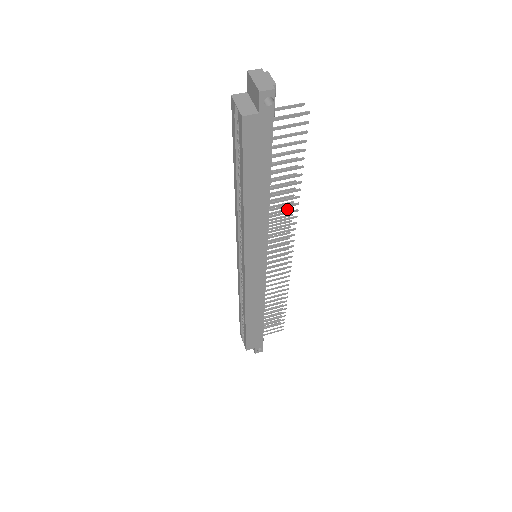
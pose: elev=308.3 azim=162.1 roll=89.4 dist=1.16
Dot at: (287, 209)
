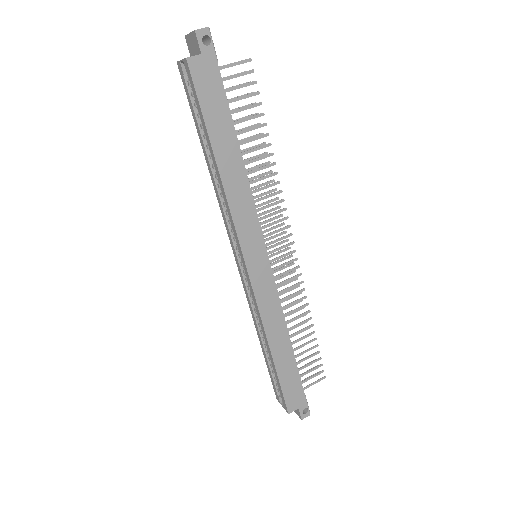
Dot at: (270, 190)
